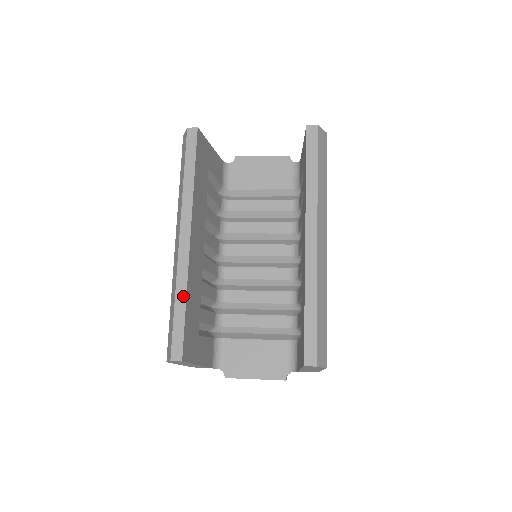
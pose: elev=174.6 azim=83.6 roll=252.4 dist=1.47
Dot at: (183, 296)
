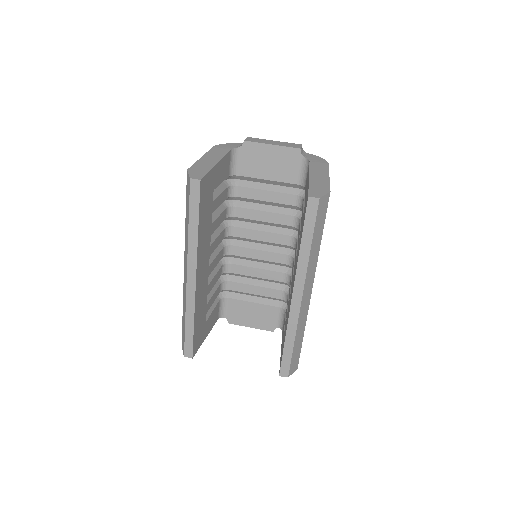
Dot at: (191, 319)
